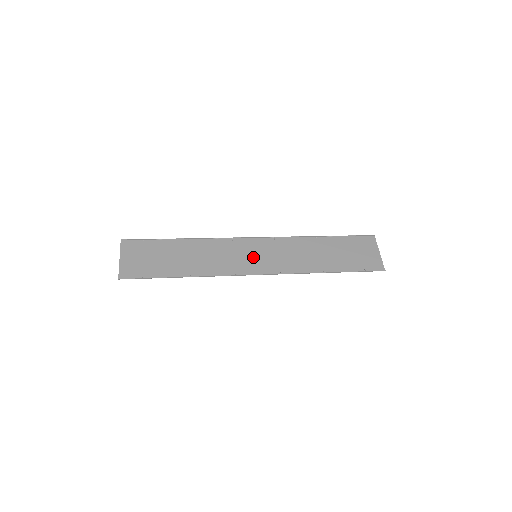
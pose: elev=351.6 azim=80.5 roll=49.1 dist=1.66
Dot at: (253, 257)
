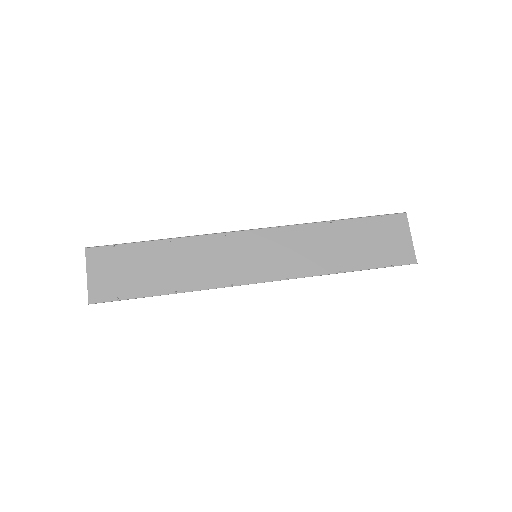
Dot at: (252, 258)
